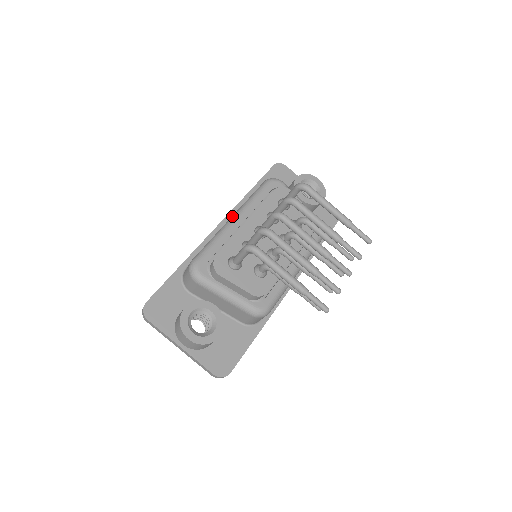
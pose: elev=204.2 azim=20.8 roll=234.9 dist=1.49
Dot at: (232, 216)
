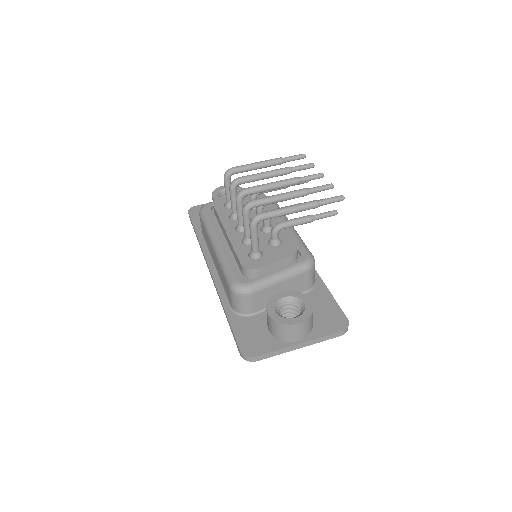
Dot at: (212, 245)
